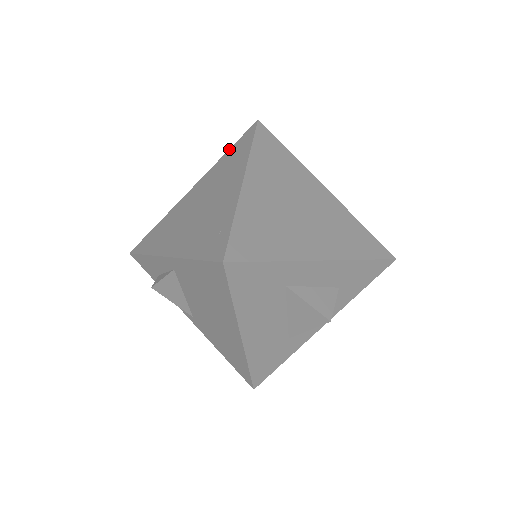
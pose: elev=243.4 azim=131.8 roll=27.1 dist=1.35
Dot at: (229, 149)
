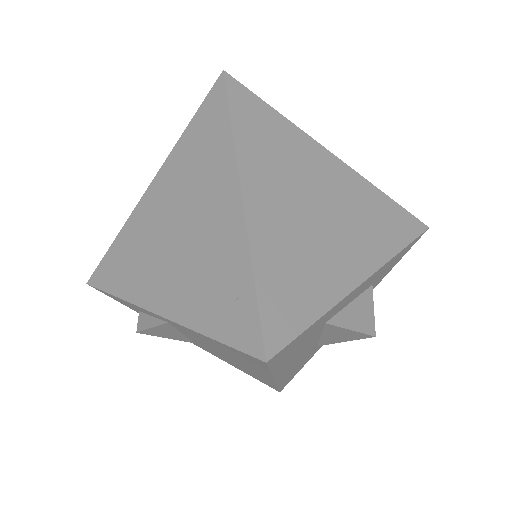
Dot at: (189, 122)
